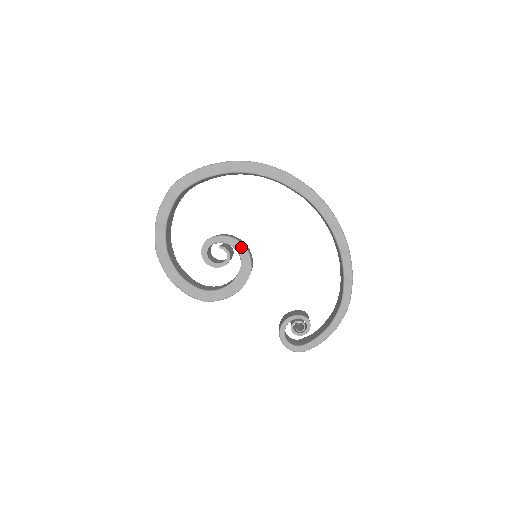
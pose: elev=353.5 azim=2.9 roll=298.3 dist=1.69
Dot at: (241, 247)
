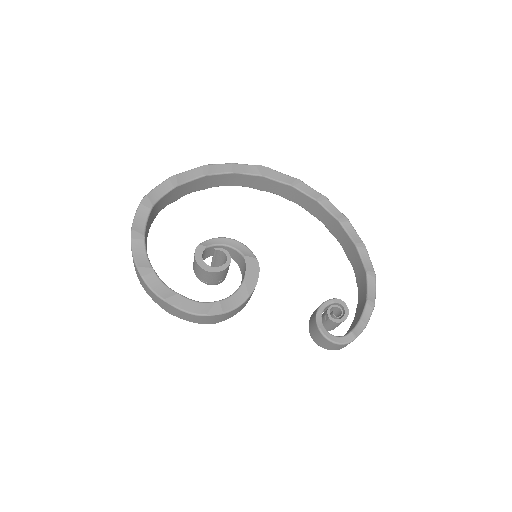
Dot at: (238, 244)
